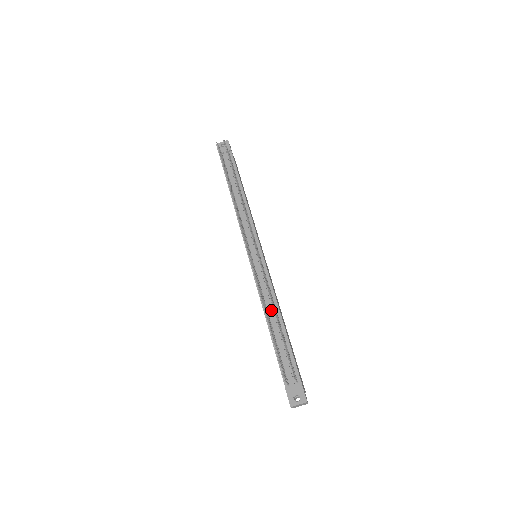
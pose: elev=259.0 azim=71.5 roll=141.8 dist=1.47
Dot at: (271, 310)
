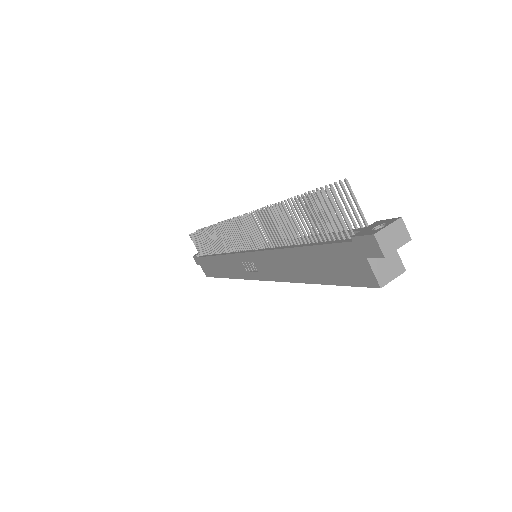
Dot at: occluded
